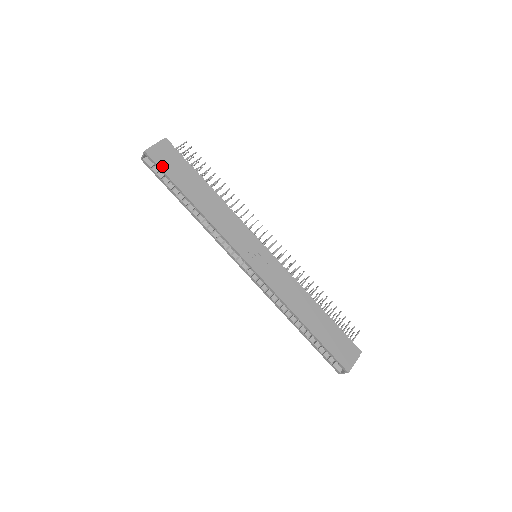
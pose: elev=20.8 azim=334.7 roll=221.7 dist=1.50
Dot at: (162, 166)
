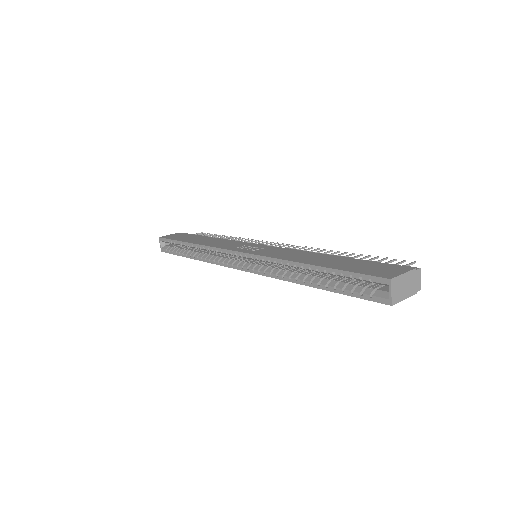
Dot at: (170, 238)
